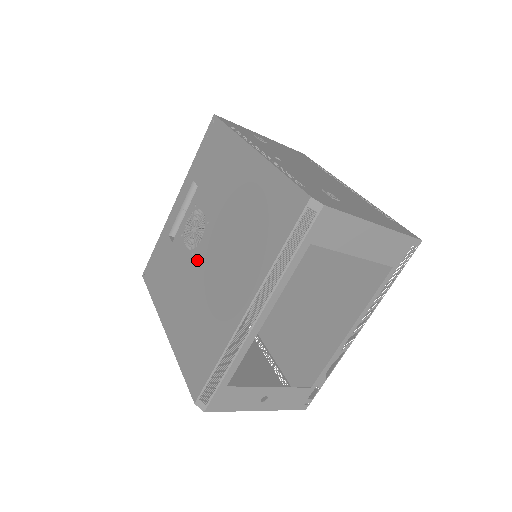
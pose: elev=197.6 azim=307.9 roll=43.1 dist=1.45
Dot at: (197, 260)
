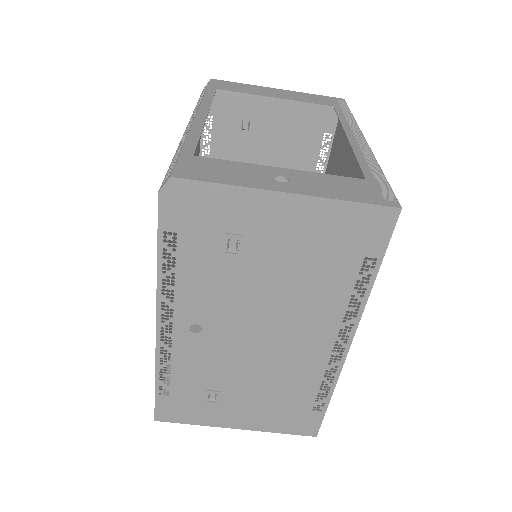
Dot at: occluded
